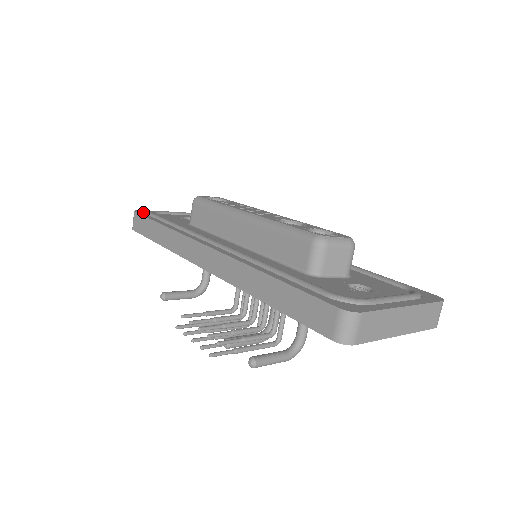
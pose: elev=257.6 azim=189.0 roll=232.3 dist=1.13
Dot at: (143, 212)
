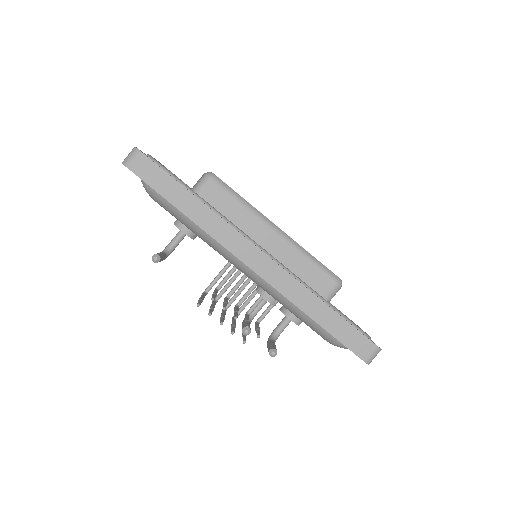
Dot at: occluded
